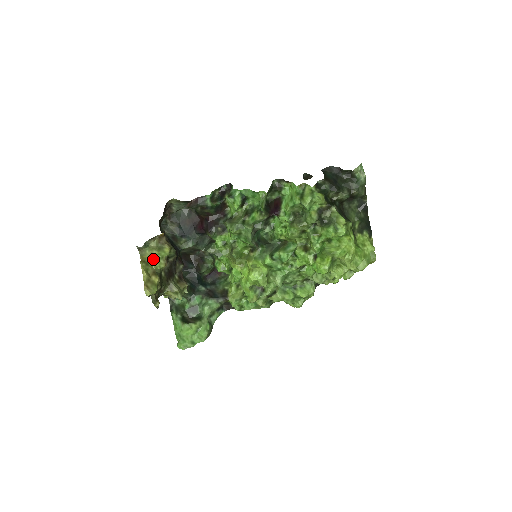
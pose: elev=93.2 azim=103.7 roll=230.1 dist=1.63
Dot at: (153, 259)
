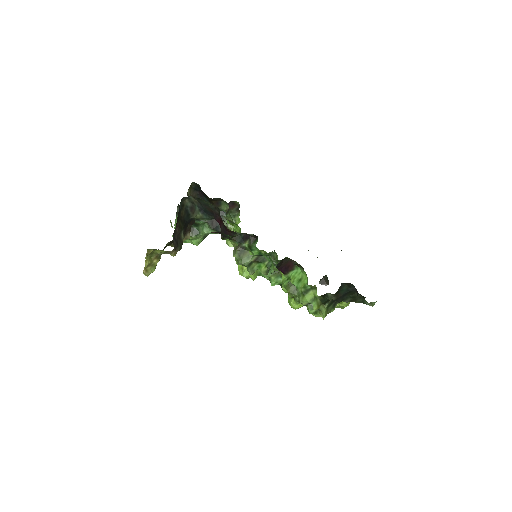
Dot at: (159, 250)
